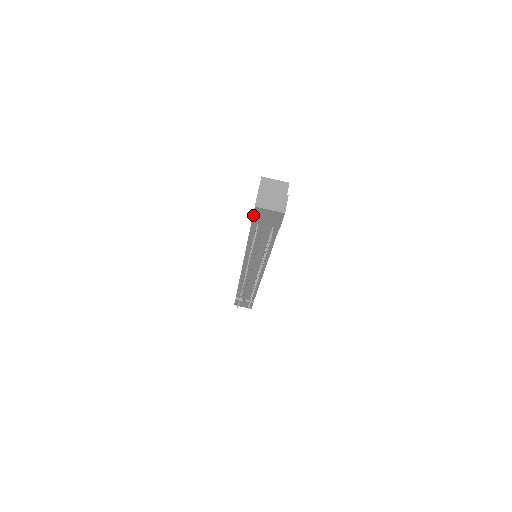
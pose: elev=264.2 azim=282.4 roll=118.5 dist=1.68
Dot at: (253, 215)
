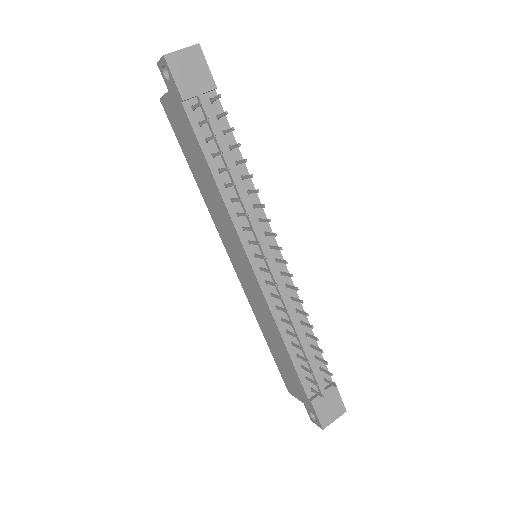
Dot at: (174, 80)
